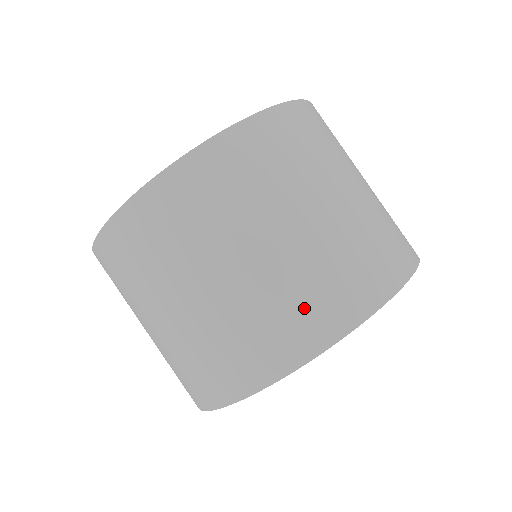
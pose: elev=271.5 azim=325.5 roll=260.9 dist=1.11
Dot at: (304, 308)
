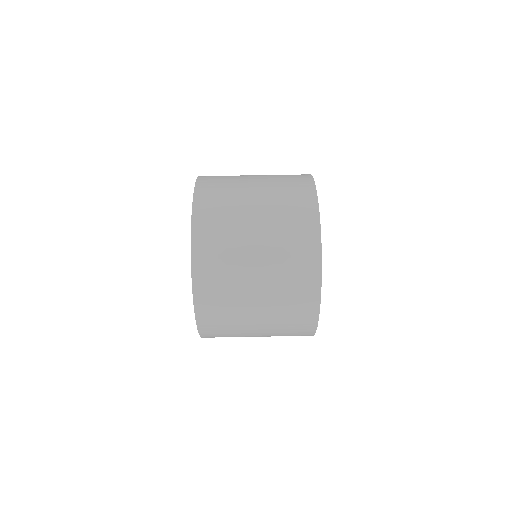
Dot at: (296, 250)
